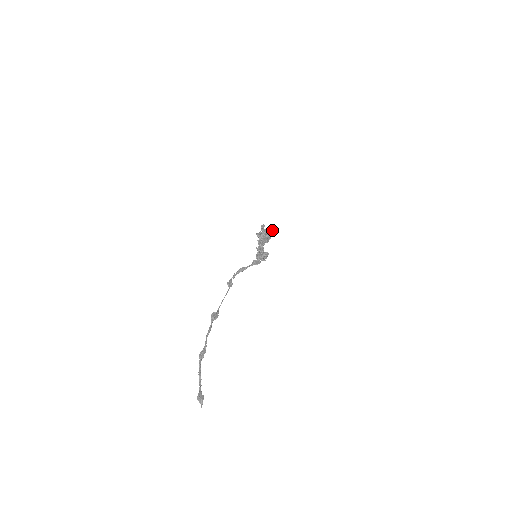
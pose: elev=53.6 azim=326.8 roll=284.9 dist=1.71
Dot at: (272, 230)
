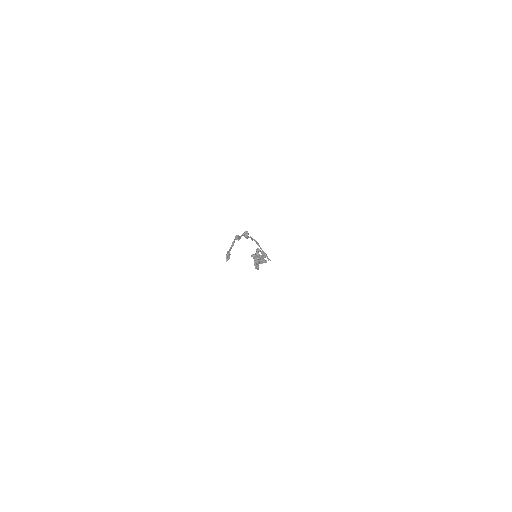
Dot at: occluded
